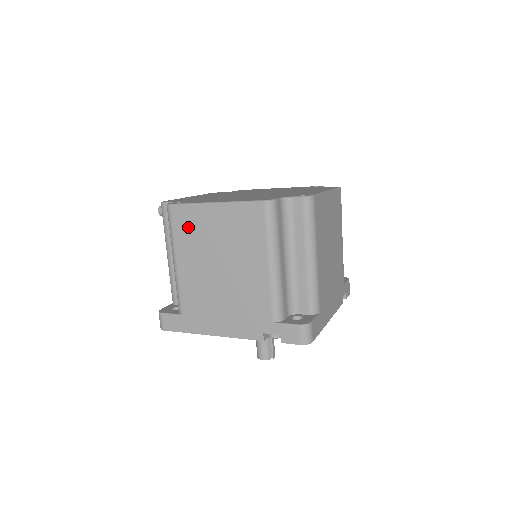
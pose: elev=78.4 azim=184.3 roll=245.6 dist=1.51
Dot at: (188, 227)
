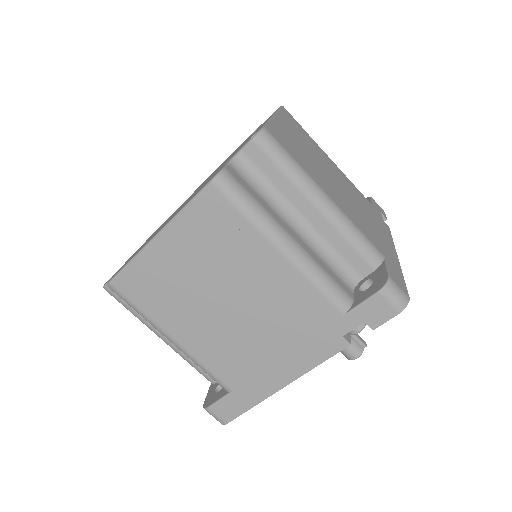
Dot at: (152, 290)
